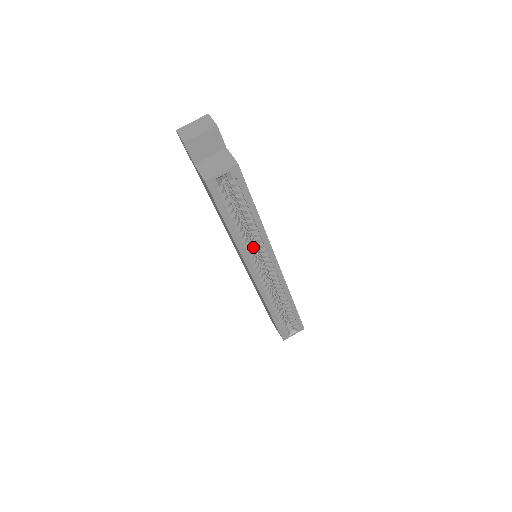
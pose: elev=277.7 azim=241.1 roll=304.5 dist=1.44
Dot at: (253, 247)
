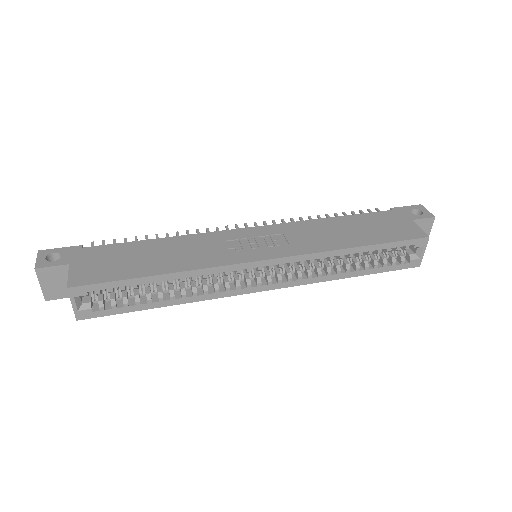
Dot at: occluded
